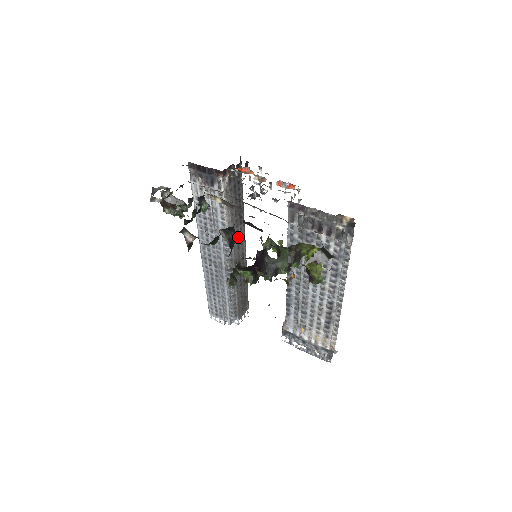
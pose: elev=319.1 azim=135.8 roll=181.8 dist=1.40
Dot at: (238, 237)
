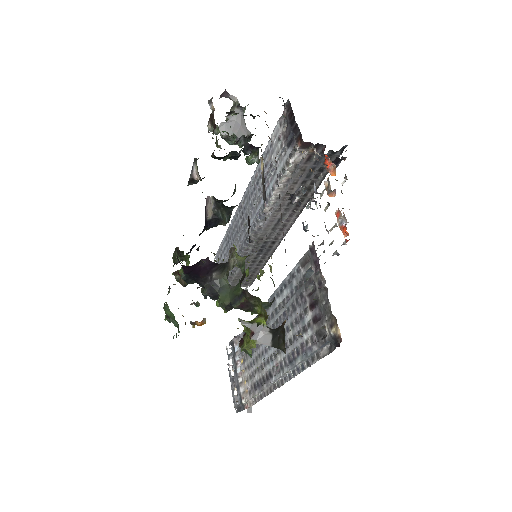
Dot at: (227, 222)
